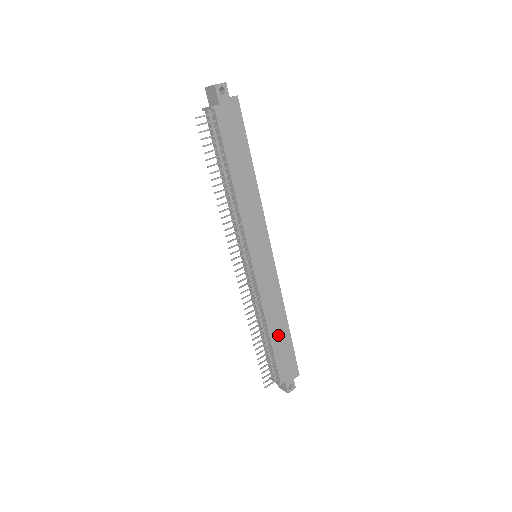
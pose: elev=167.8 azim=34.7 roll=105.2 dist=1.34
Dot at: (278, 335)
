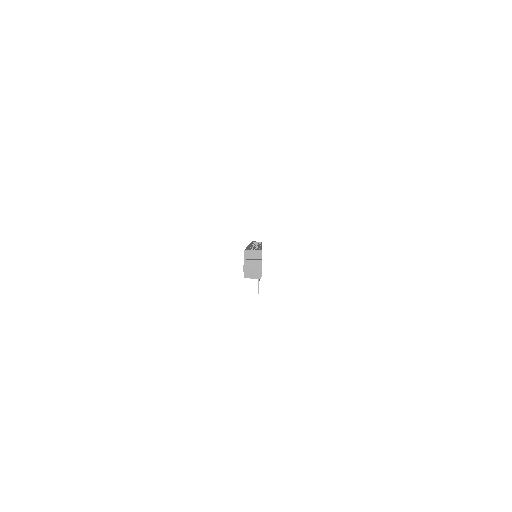
Dot at: occluded
